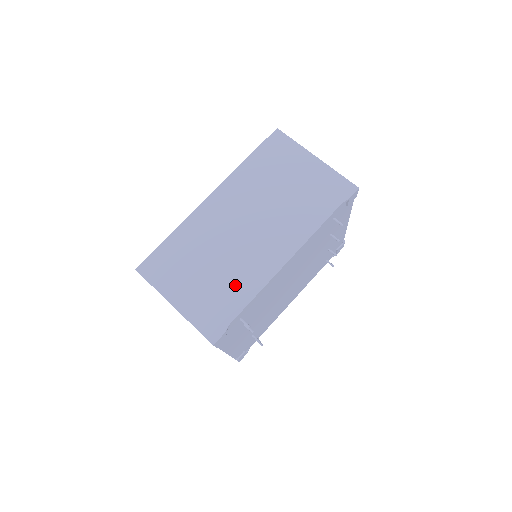
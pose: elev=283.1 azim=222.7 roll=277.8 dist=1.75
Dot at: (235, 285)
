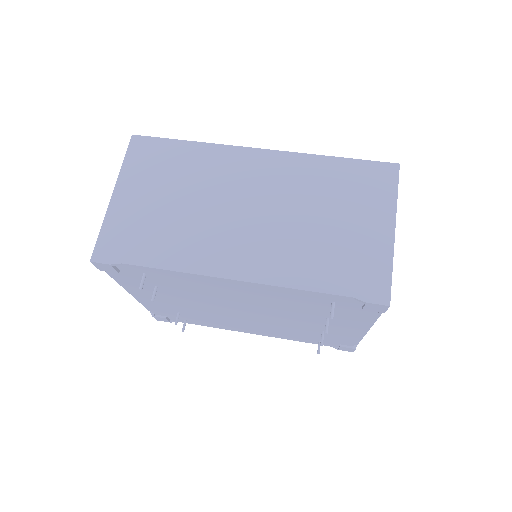
Dot at: (172, 241)
